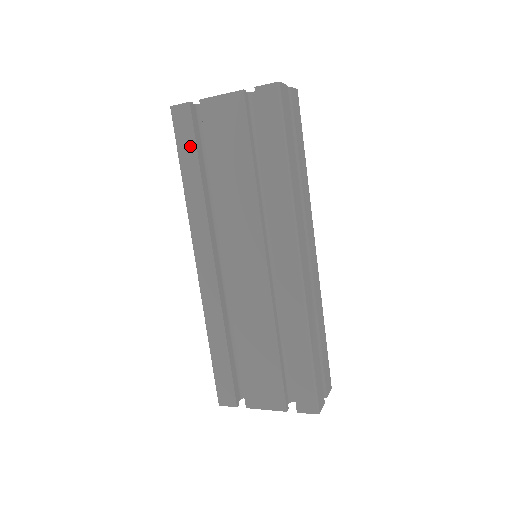
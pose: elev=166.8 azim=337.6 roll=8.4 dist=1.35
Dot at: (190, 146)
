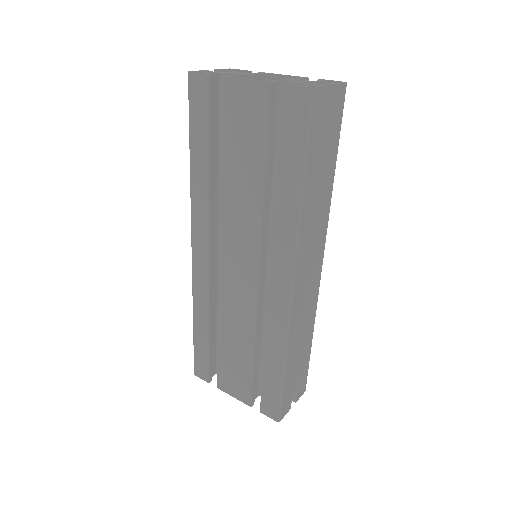
Dot at: (202, 126)
